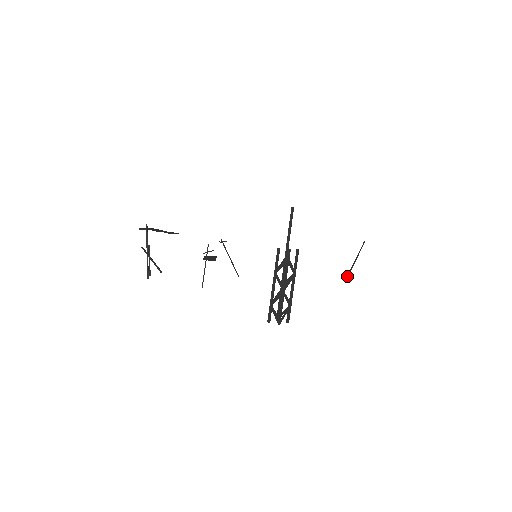
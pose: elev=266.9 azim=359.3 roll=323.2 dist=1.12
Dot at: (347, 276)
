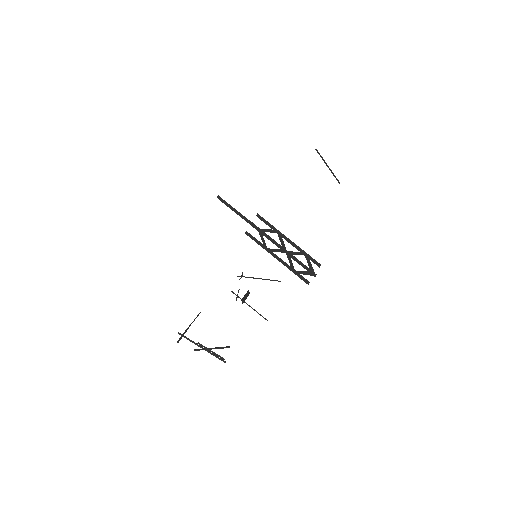
Dot at: occluded
